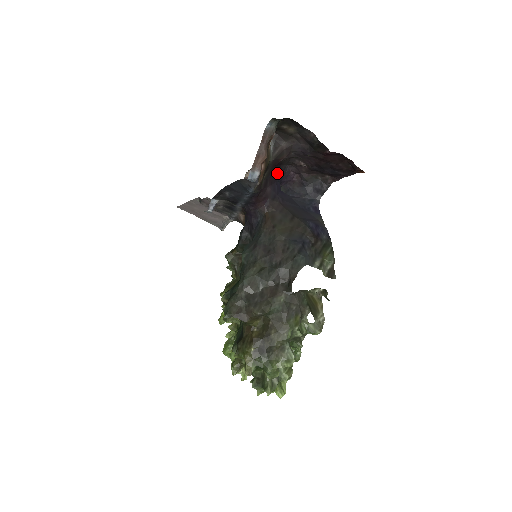
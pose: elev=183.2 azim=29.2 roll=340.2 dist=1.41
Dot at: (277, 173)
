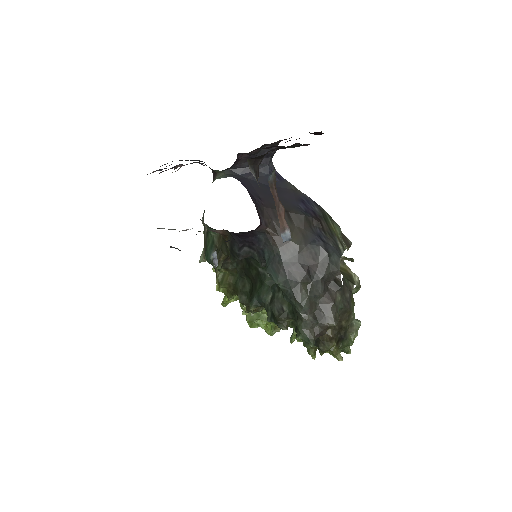
Dot at: occluded
